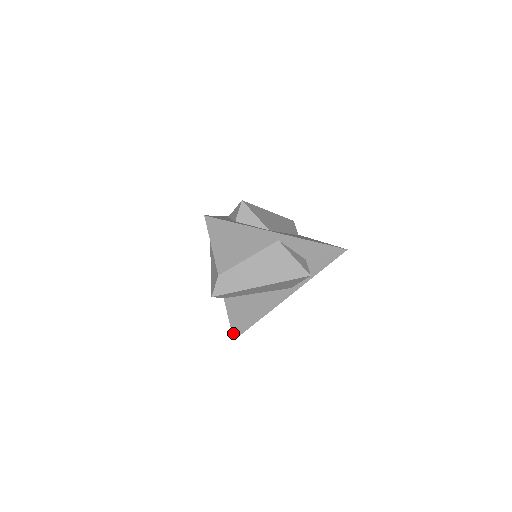
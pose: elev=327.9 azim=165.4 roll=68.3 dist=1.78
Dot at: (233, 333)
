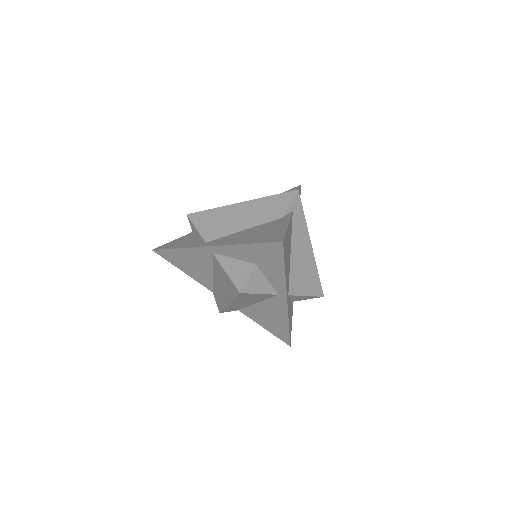
Dot at: (282, 340)
